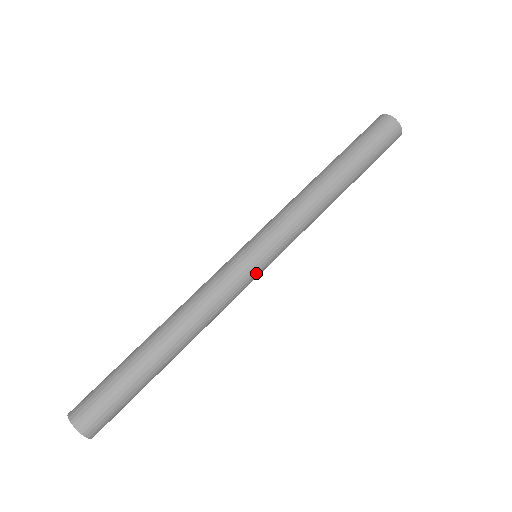
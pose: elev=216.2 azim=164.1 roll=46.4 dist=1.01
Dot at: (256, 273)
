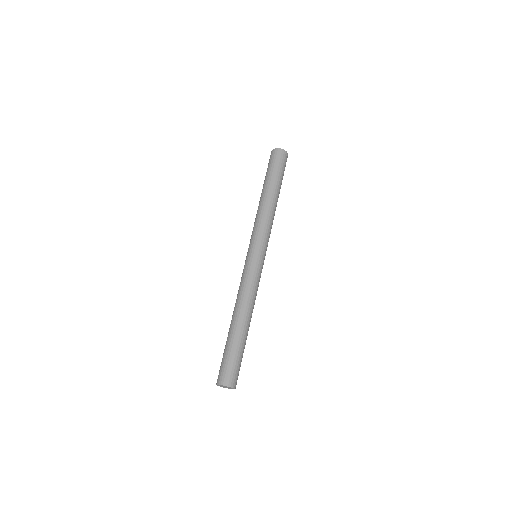
Dot at: (259, 262)
